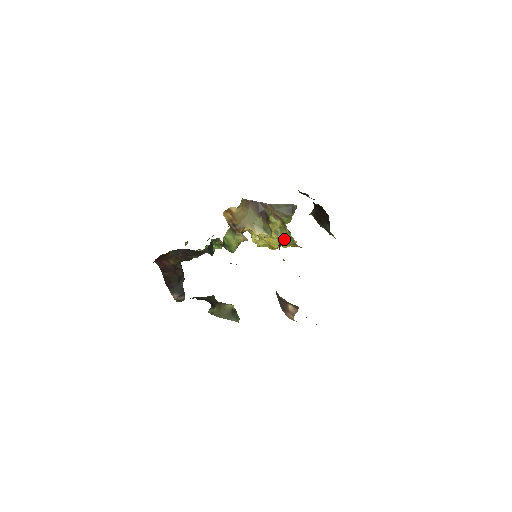
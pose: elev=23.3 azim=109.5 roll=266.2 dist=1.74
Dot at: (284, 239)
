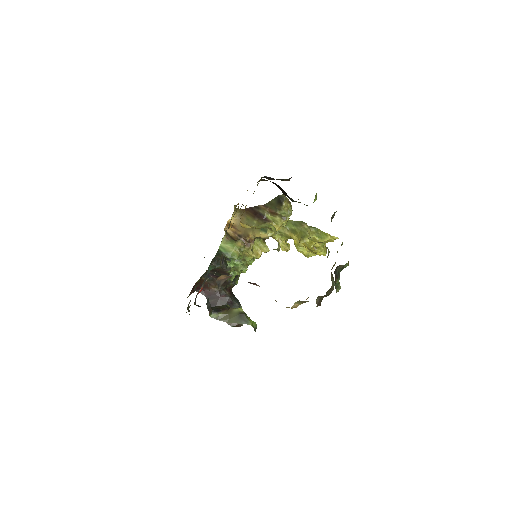
Dot at: occluded
